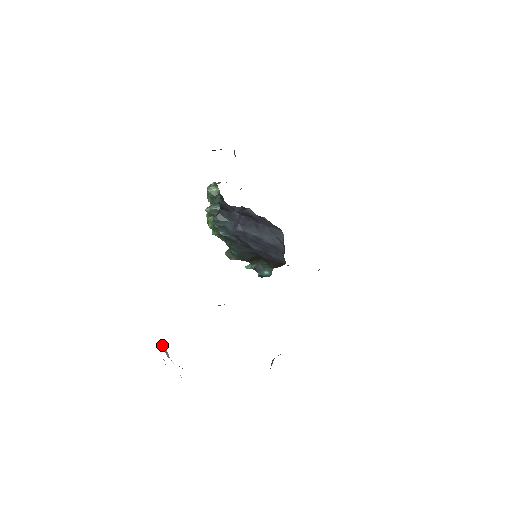
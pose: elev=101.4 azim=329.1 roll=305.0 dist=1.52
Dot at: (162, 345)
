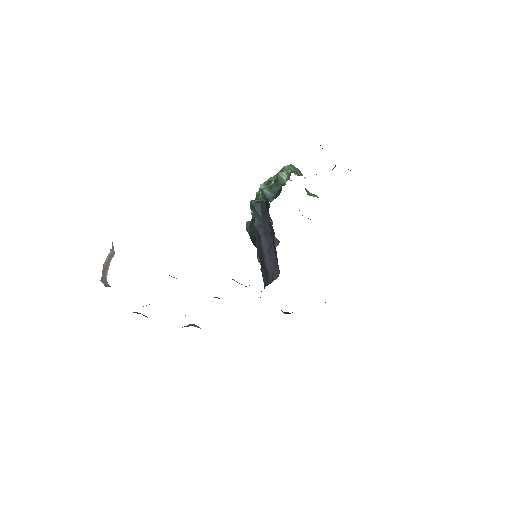
Dot at: (111, 251)
